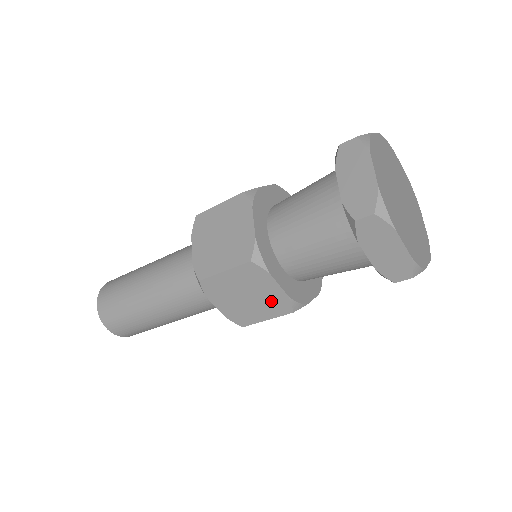
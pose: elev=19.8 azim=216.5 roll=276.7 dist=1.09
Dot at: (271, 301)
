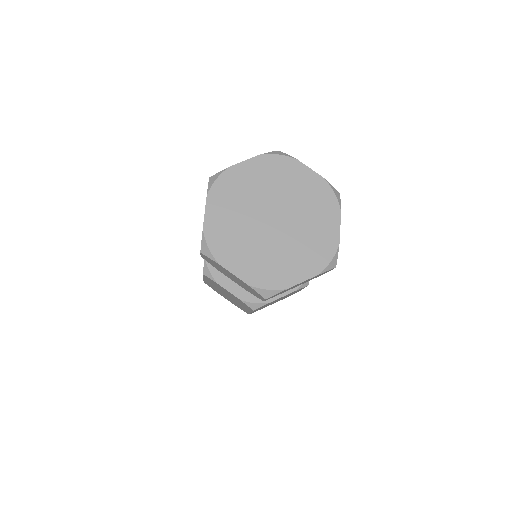
Dot at: (238, 300)
